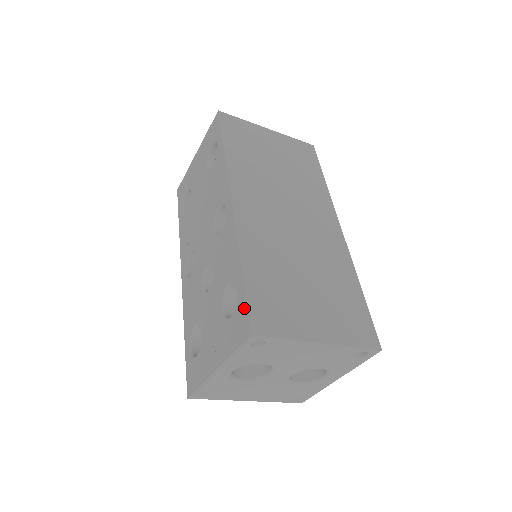
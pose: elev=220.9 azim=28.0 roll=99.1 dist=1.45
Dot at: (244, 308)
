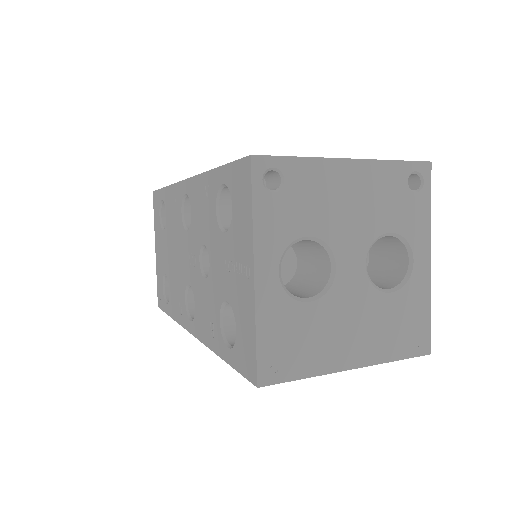
Dot at: (233, 169)
